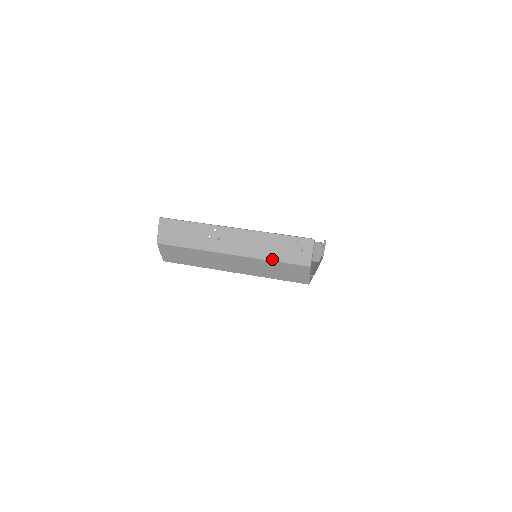
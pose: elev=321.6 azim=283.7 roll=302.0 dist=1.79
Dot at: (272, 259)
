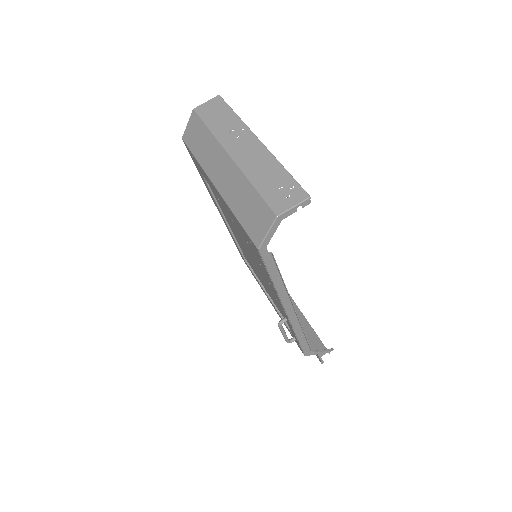
Dot at: (254, 183)
